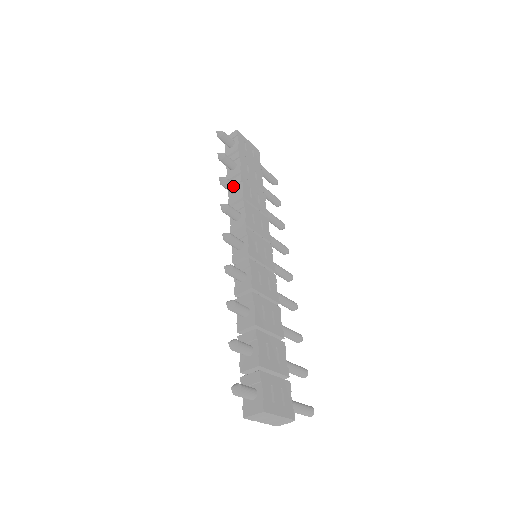
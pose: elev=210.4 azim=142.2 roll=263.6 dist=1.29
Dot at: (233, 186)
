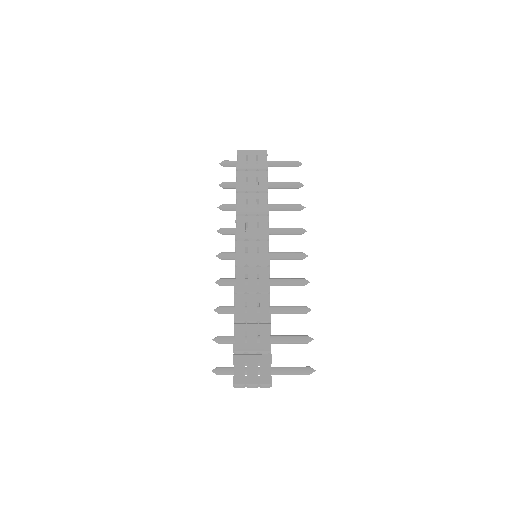
Dot at: (230, 207)
